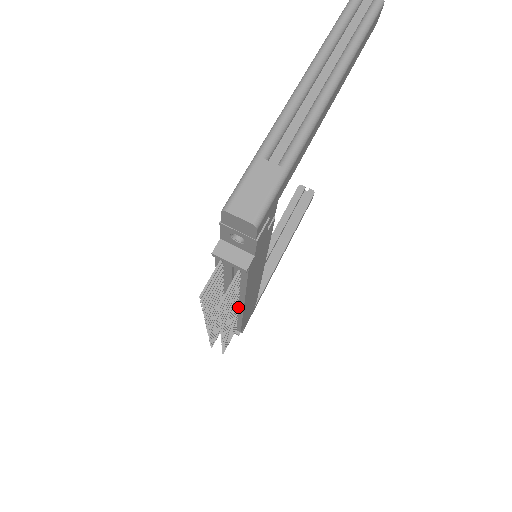
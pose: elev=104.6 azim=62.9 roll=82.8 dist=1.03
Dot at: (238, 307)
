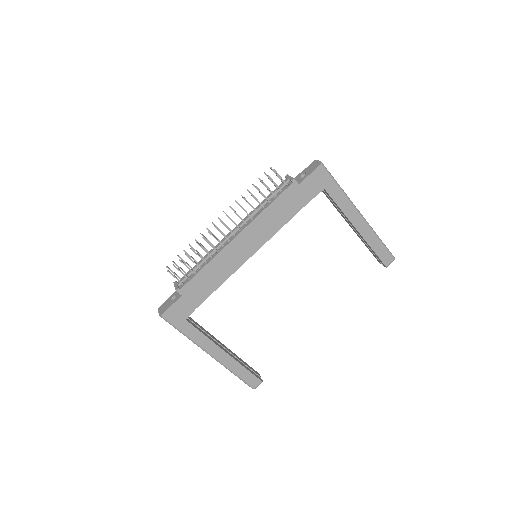
Dot at: (232, 238)
